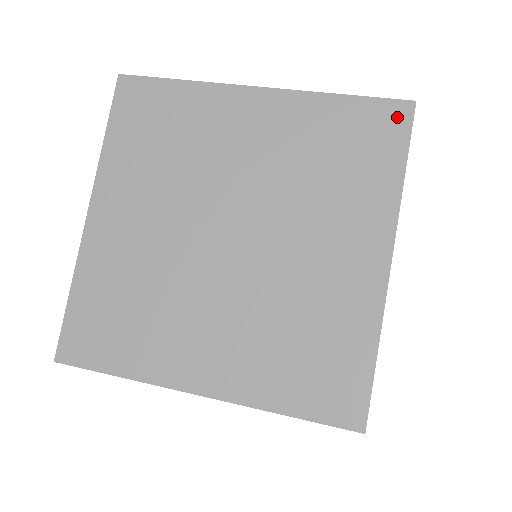
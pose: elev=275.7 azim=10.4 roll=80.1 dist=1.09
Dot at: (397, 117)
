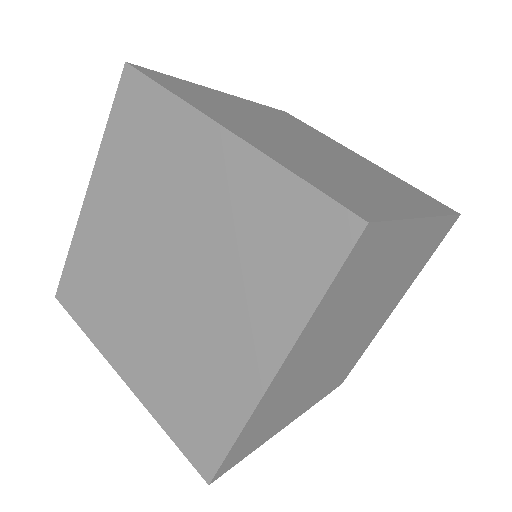
Dot at: (340, 232)
